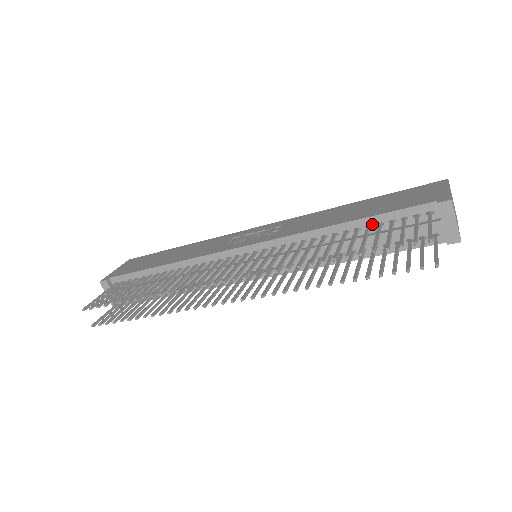
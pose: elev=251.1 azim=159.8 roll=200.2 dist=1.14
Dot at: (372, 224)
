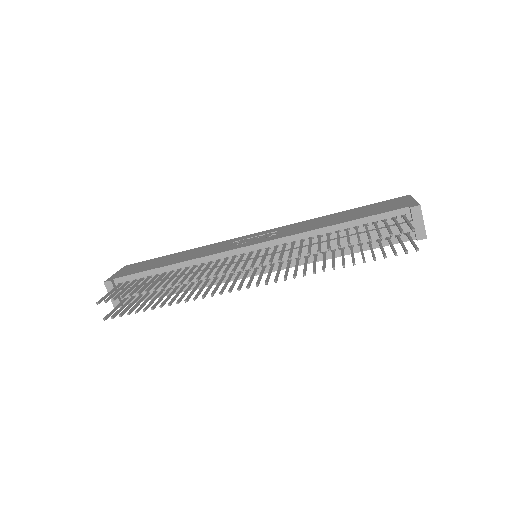
Dot at: (359, 225)
